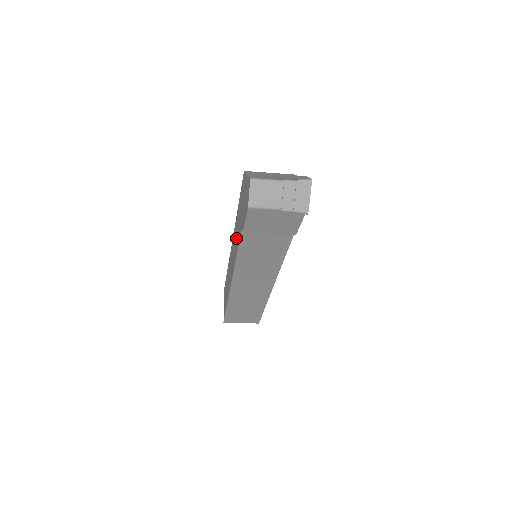
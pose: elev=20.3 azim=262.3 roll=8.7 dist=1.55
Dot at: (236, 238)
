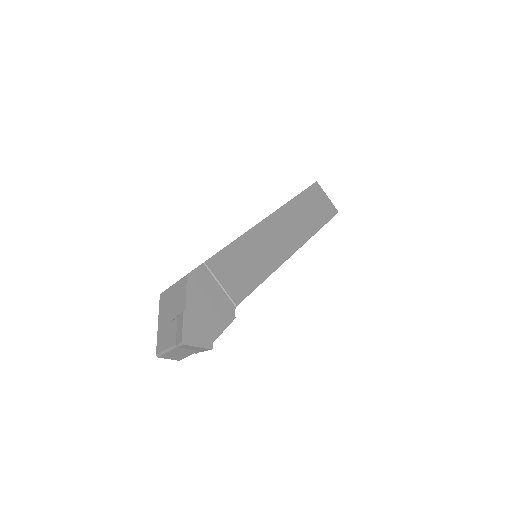
Dot at: occluded
